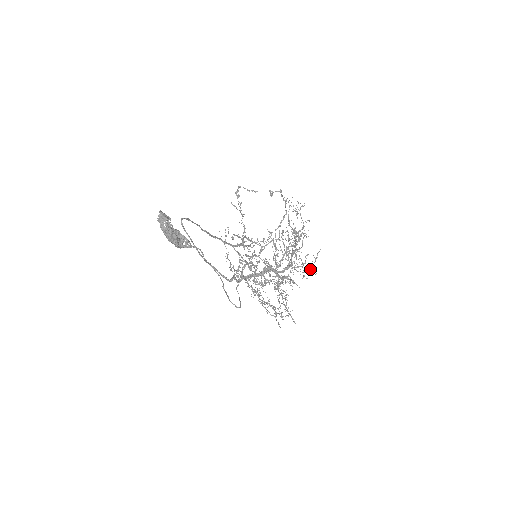
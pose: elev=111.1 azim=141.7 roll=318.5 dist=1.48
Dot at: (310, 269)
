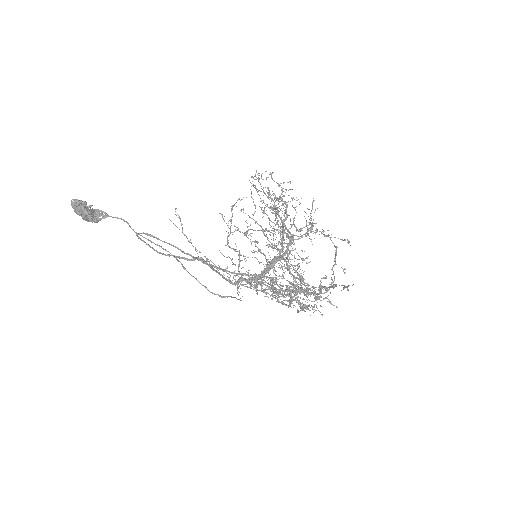
Dot at: (319, 231)
